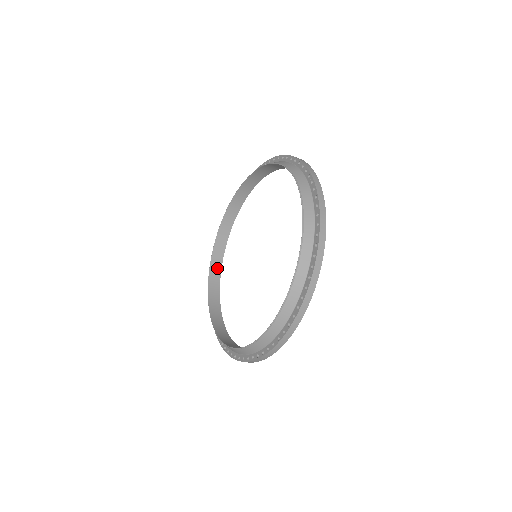
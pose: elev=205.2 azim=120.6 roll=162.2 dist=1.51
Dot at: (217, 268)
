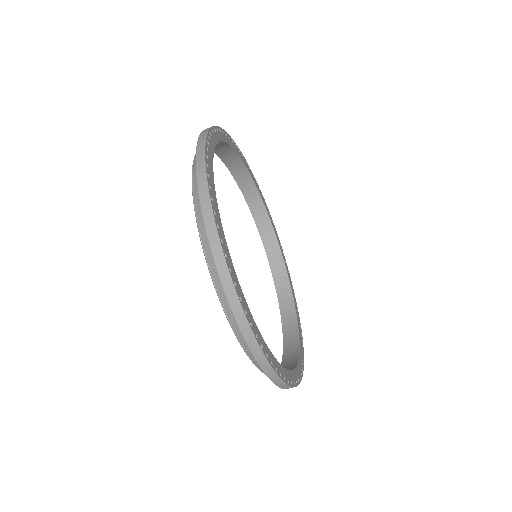
Dot at: (293, 340)
